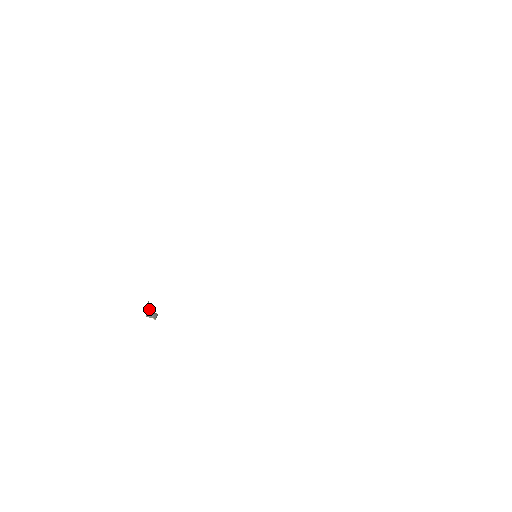
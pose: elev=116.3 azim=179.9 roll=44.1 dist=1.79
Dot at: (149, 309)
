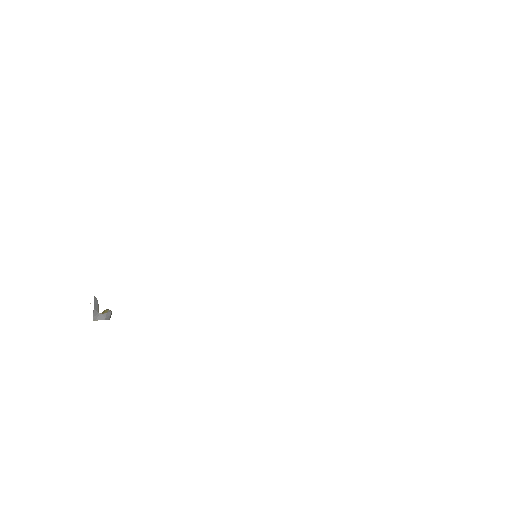
Dot at: (97, 307)
